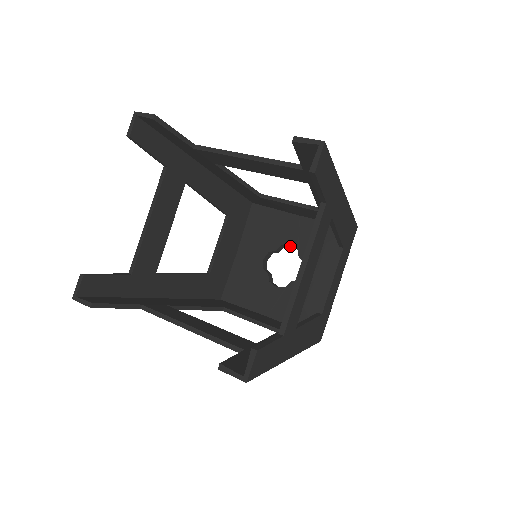
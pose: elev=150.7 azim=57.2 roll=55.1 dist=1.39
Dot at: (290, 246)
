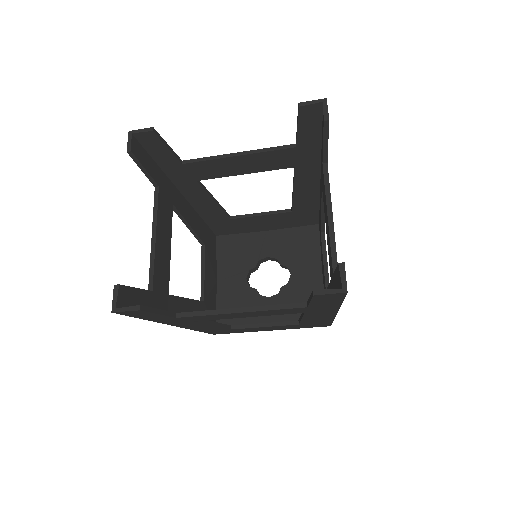
Dot at: occluded
